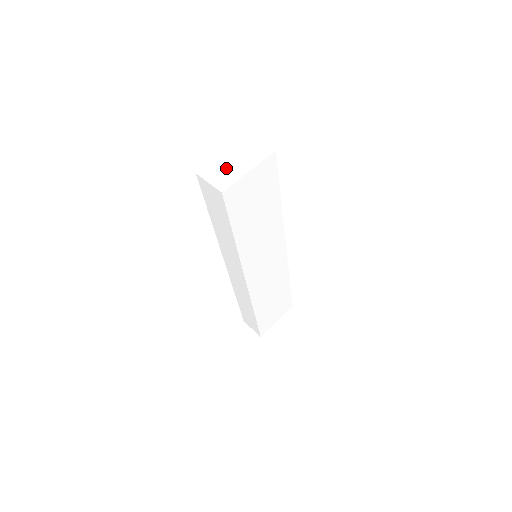
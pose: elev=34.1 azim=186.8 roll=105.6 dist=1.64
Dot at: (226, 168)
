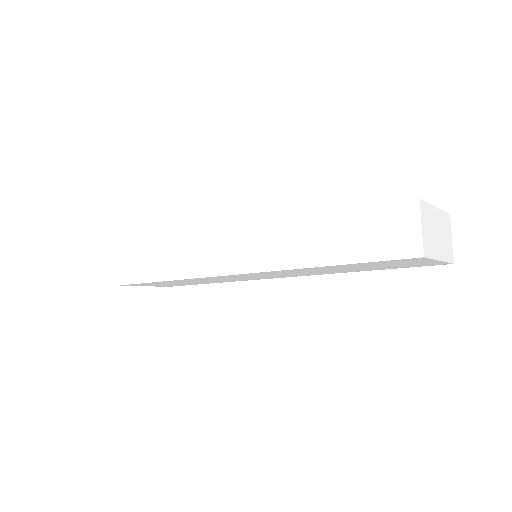
Dot at: (433, 230)
